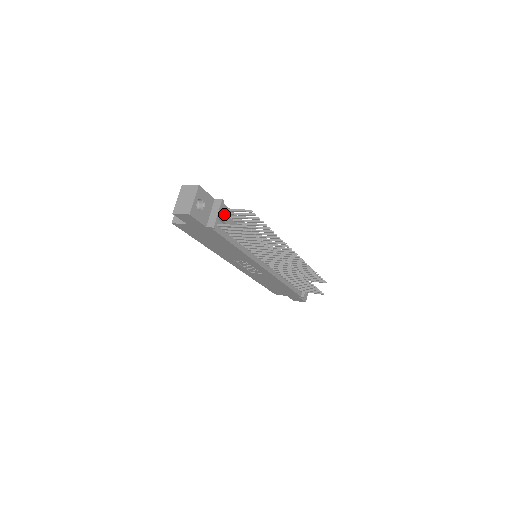
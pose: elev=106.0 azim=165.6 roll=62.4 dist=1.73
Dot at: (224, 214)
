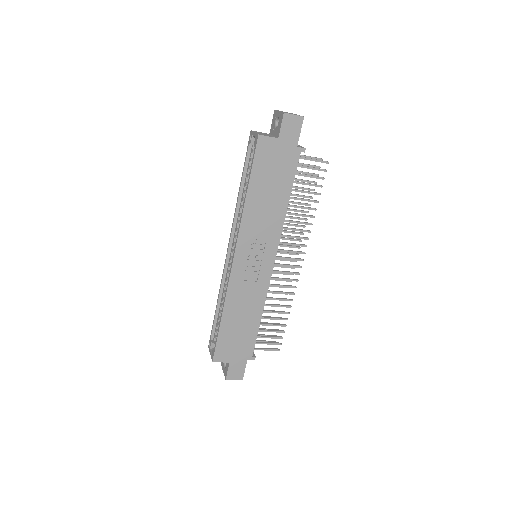
Dot at: occluded
